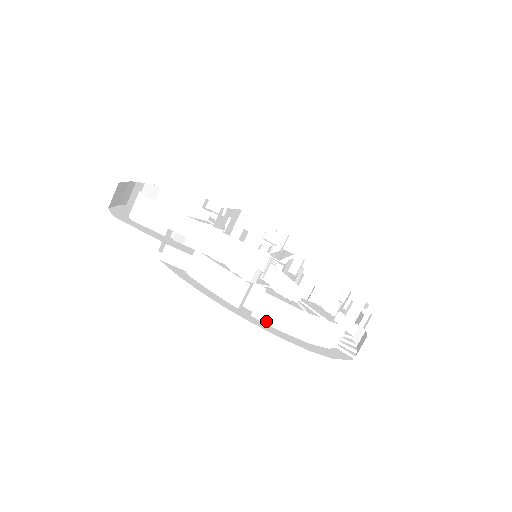
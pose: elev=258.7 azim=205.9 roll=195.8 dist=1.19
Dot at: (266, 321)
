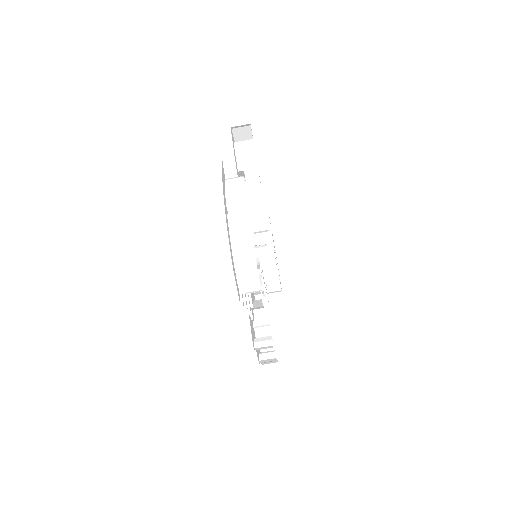
Dot at: (230, 224)
